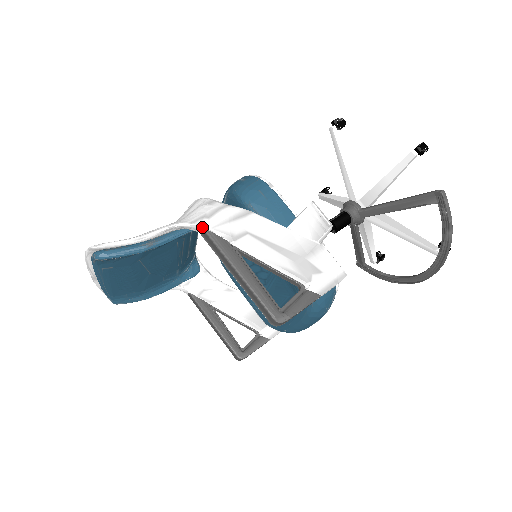
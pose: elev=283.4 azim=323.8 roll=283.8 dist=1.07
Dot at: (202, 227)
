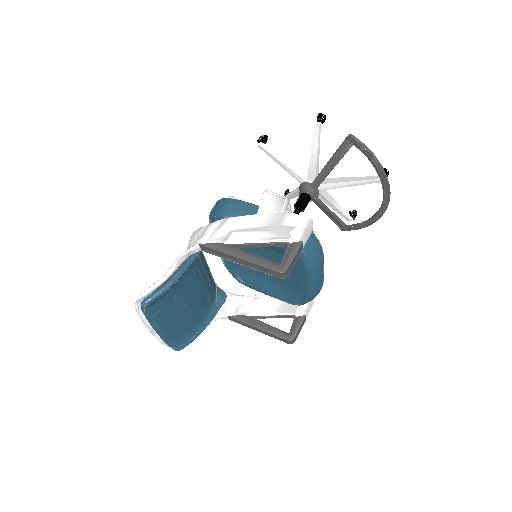
Dot at: (200, 244)
